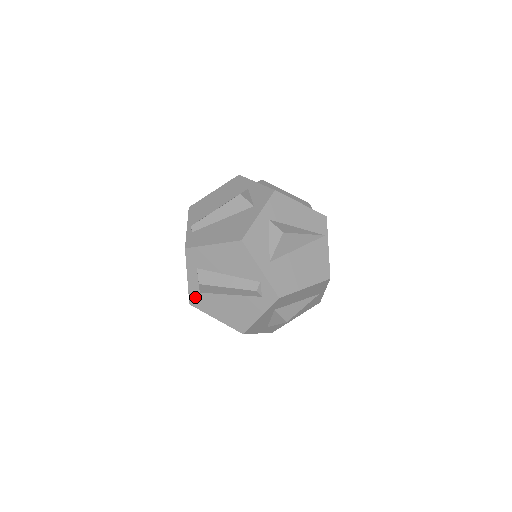
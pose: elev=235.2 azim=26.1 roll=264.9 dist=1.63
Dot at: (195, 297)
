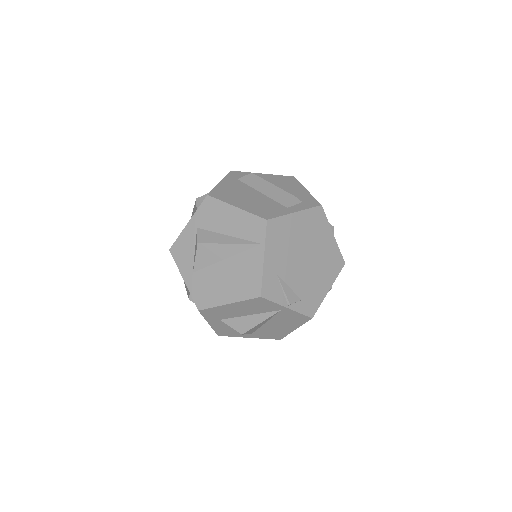
Dot at: occluded
